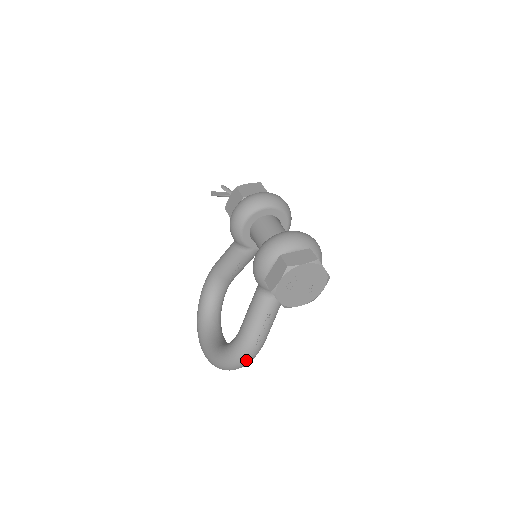
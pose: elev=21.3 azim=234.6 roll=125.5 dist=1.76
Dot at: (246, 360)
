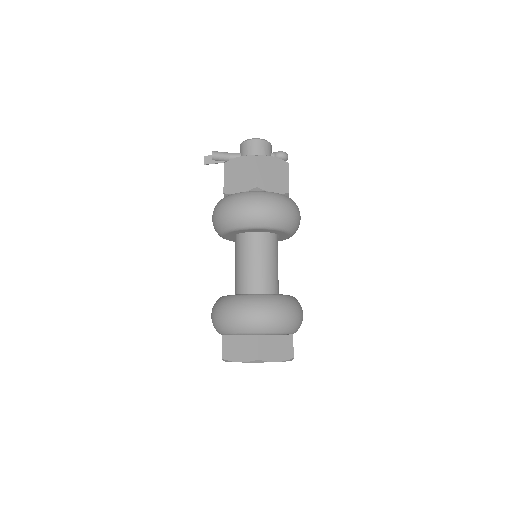
Dot at: occluded
